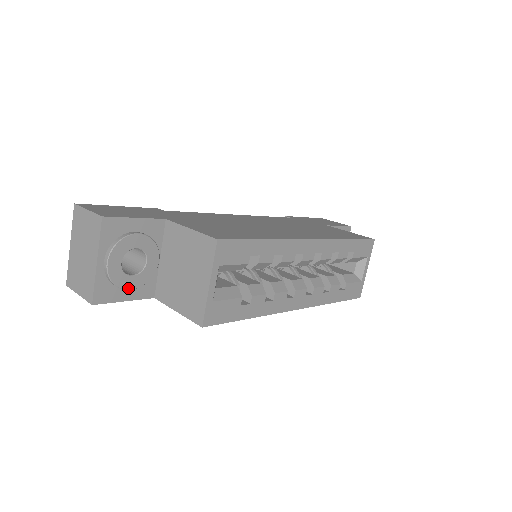
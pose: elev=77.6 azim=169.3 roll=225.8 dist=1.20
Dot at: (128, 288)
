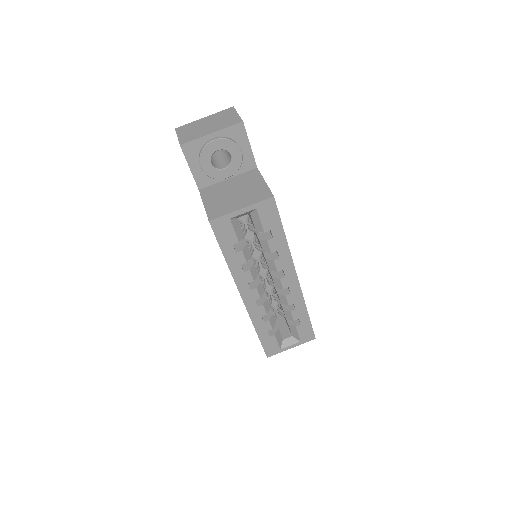
Dot at: (201, 165)
